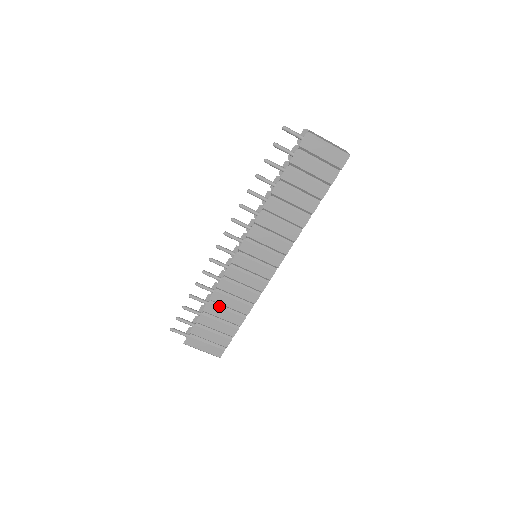
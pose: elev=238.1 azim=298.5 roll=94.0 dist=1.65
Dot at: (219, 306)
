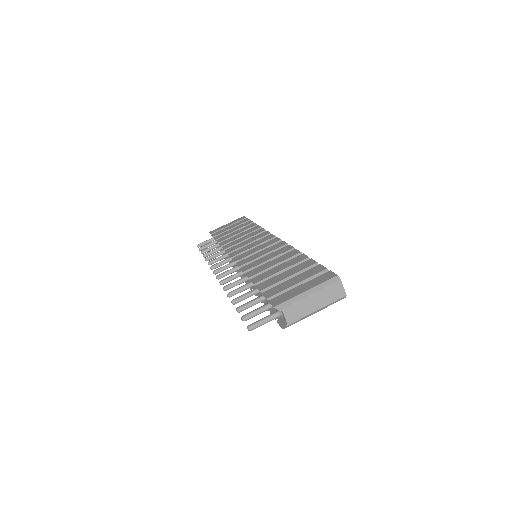
Dot at: (265, 273)
